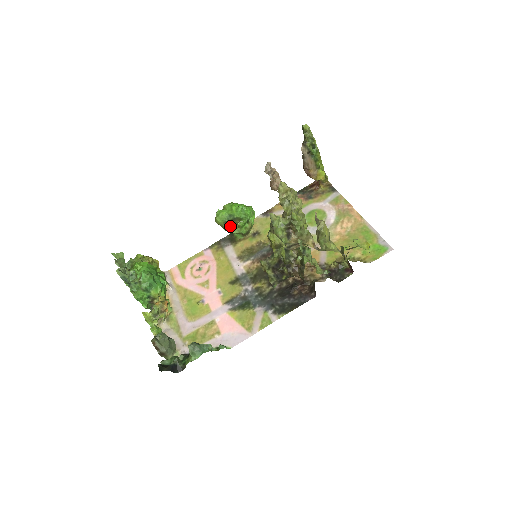
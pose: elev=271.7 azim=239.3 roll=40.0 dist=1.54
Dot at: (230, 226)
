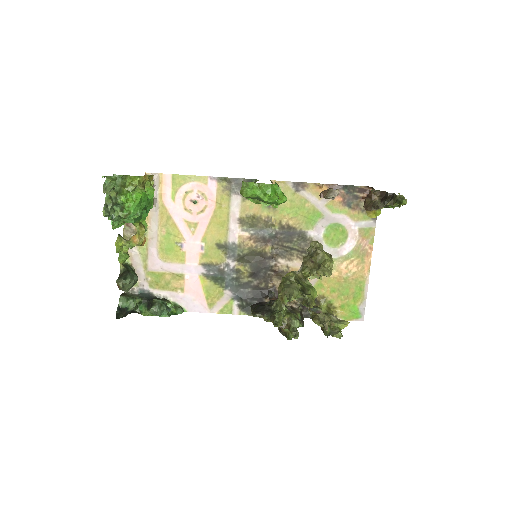
Dot at: occluded
